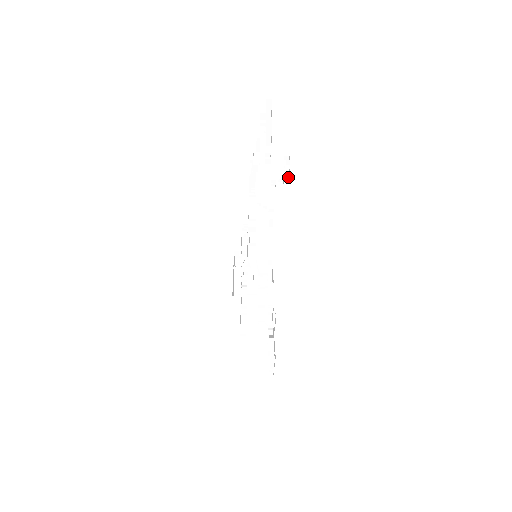
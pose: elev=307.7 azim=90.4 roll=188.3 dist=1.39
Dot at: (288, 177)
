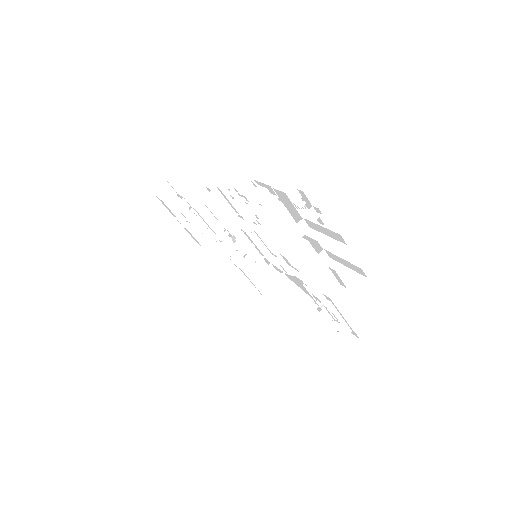
Dot at: occluded
